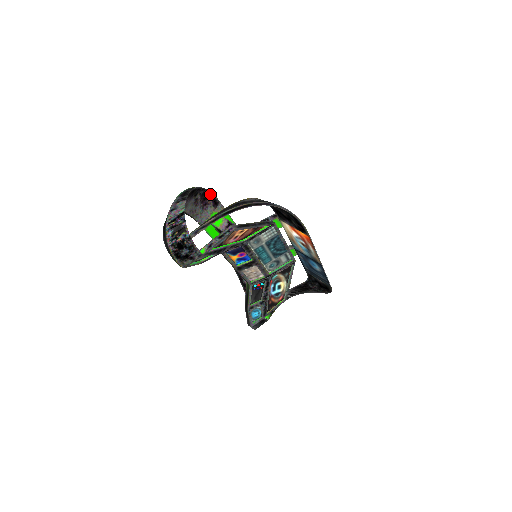
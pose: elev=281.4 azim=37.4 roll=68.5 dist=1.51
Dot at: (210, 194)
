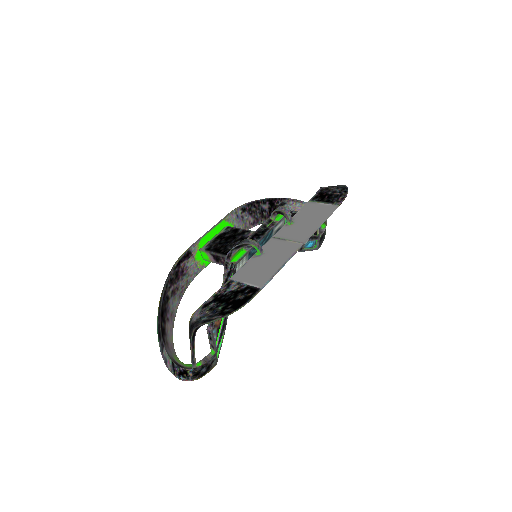
Dot at: (175, 267)
